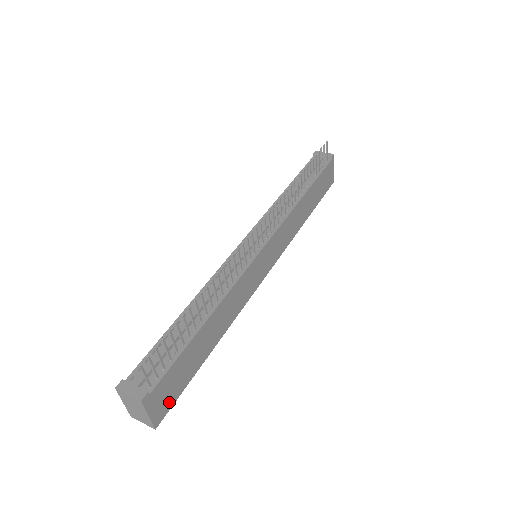
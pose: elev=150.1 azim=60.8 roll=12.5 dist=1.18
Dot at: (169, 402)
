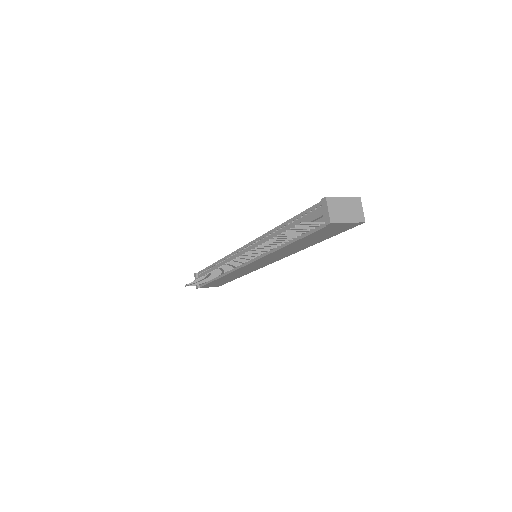
Dot at: occluded
